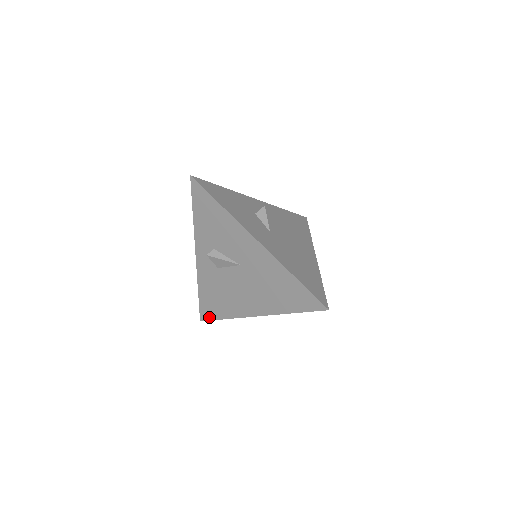
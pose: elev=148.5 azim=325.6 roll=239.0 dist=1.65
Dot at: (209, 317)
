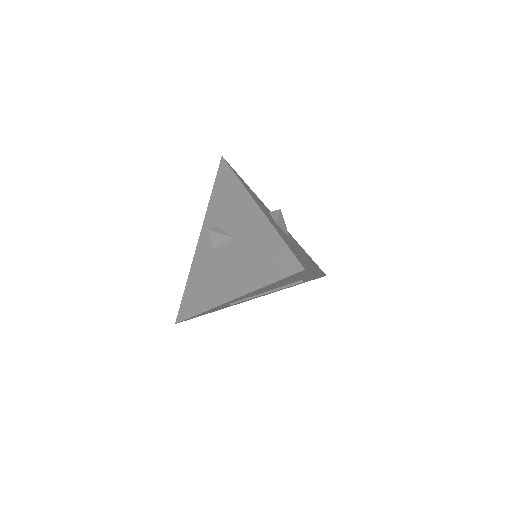
Dot at: (185, 315)
